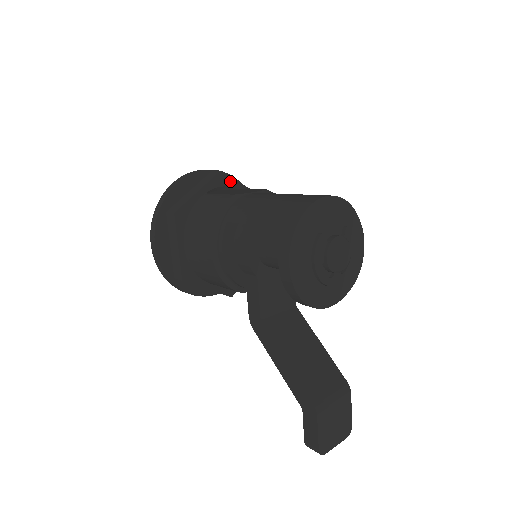
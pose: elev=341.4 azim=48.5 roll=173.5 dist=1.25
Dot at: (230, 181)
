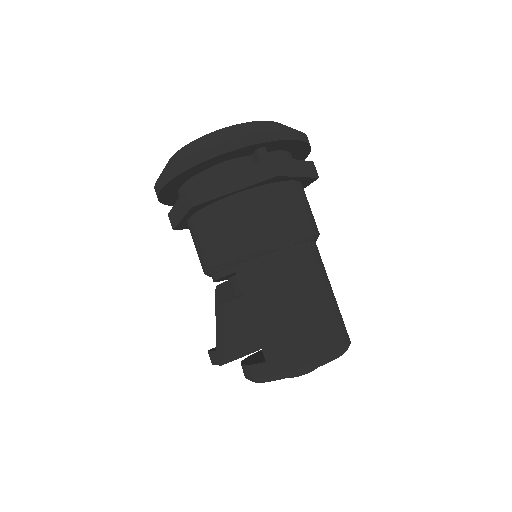
Dot at: (285, 178)
